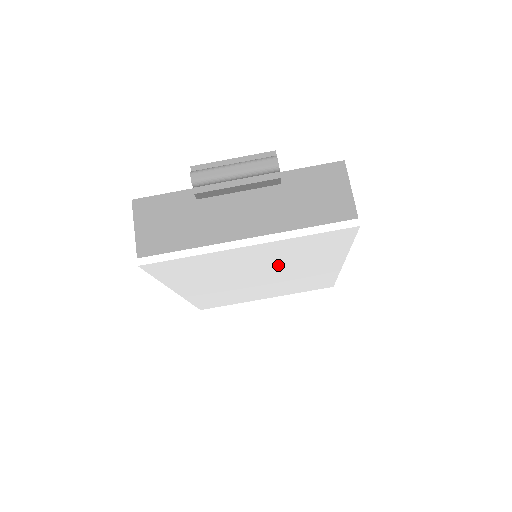
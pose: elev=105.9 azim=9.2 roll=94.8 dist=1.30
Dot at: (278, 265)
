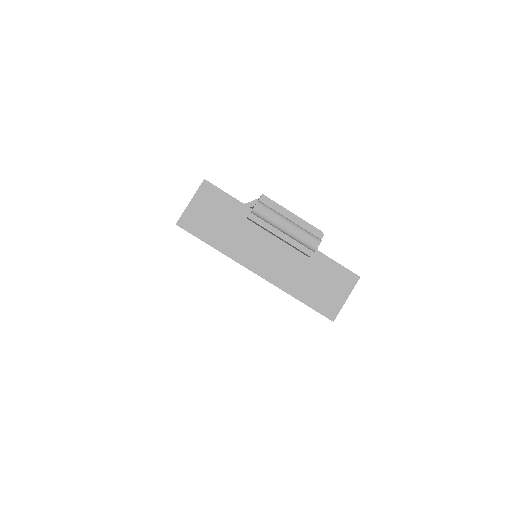
Dot at: occluded
